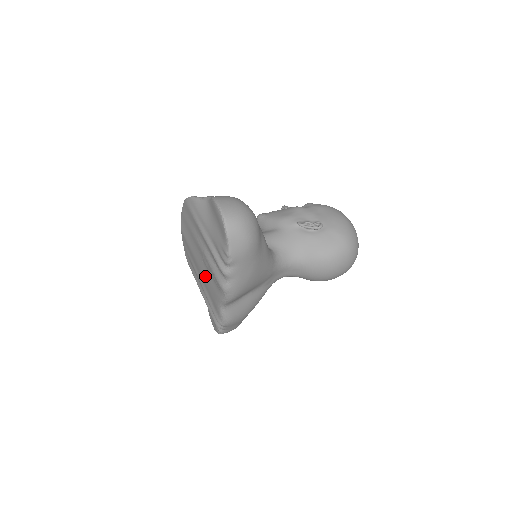
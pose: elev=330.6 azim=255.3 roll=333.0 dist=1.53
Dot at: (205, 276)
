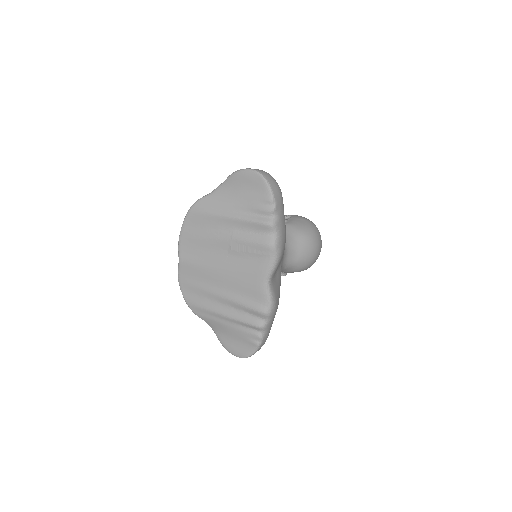
Dot at: (235, 271)
